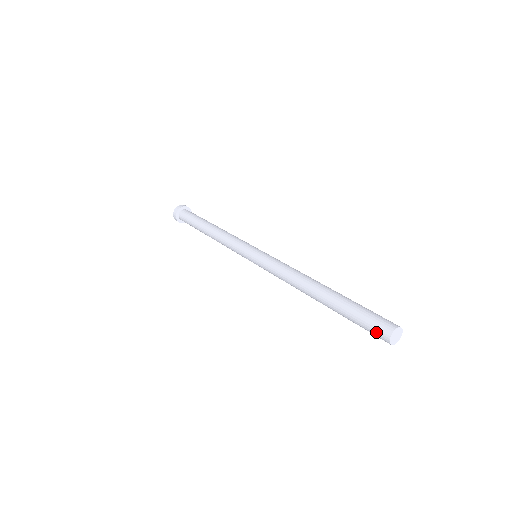
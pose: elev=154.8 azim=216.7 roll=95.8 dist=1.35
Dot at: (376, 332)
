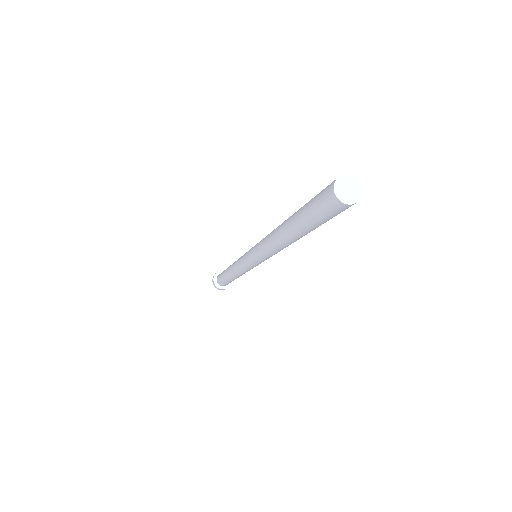
Dot at: (329, 209)
